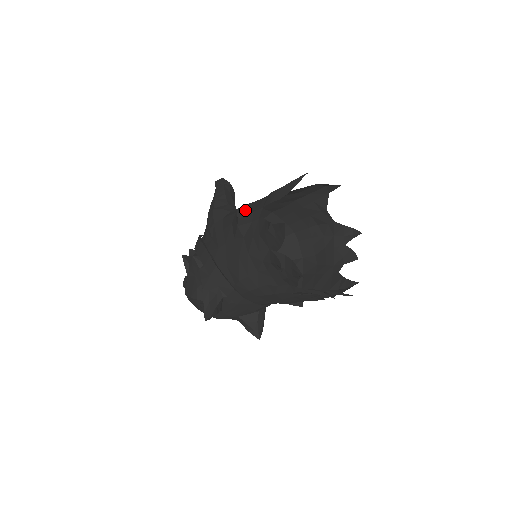
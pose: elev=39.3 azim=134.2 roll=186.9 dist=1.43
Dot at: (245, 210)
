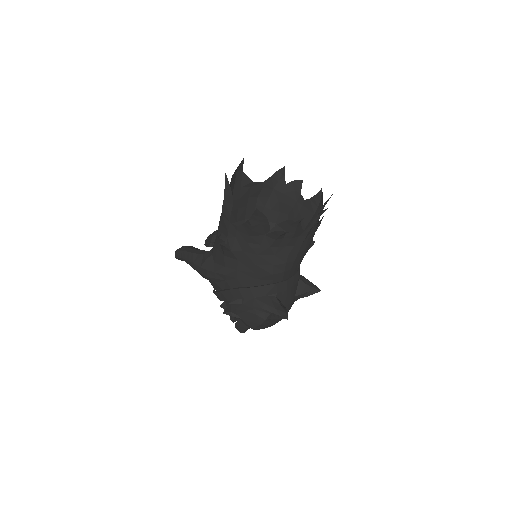
Dot at: (222, 238)
